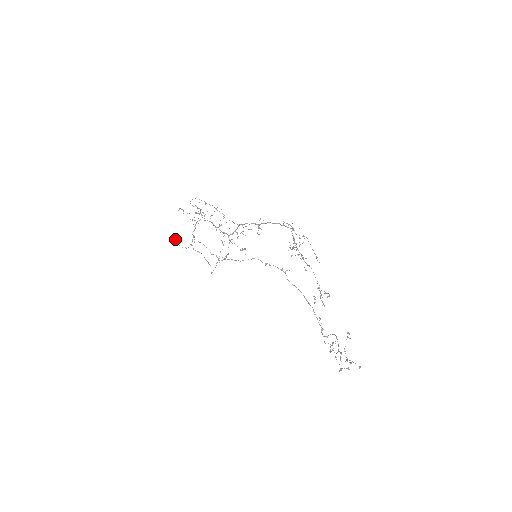
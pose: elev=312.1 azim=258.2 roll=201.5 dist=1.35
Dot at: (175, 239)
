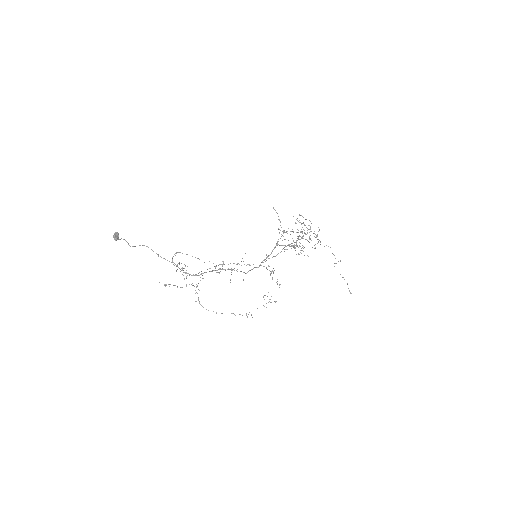
Dot at: occluded
